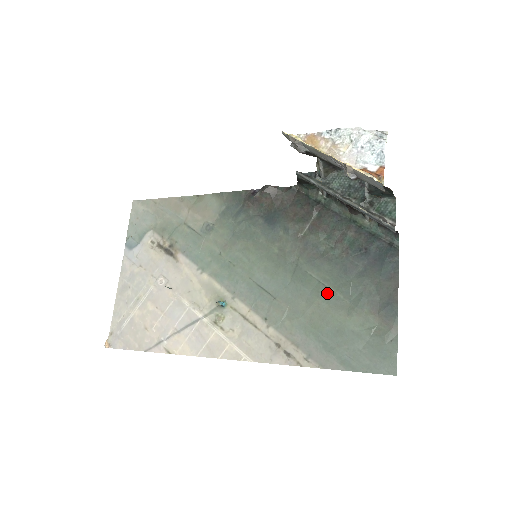
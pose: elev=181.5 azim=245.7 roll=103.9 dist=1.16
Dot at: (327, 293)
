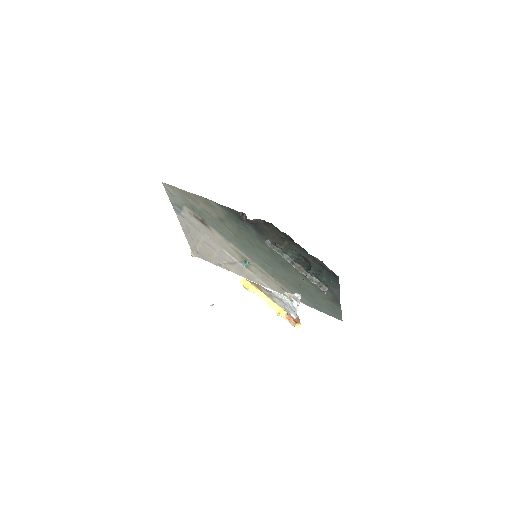
Dot at: (302, 280)
